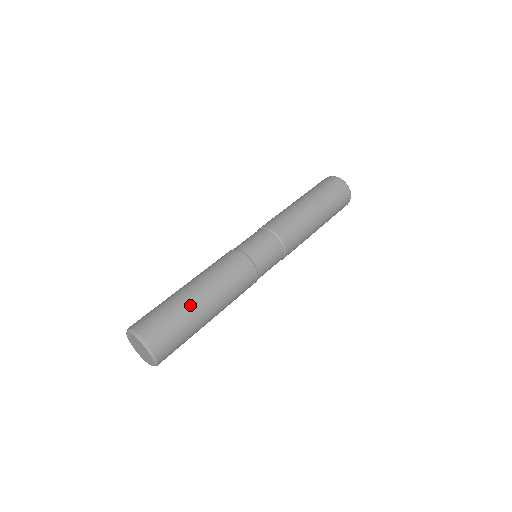
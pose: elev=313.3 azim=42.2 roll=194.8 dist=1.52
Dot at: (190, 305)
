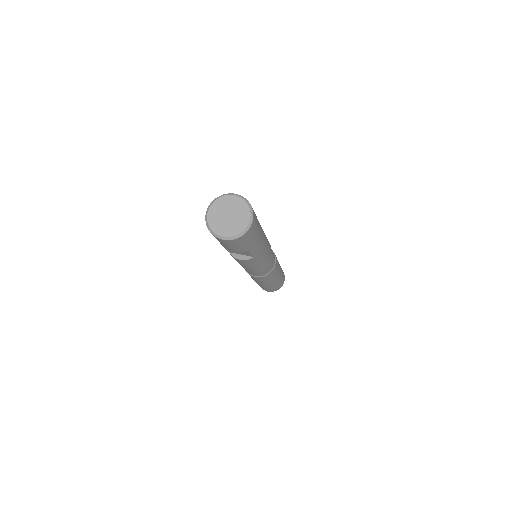
Dot at: occluded
